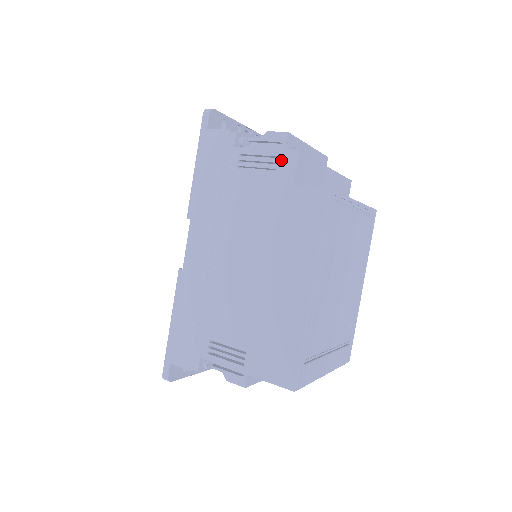
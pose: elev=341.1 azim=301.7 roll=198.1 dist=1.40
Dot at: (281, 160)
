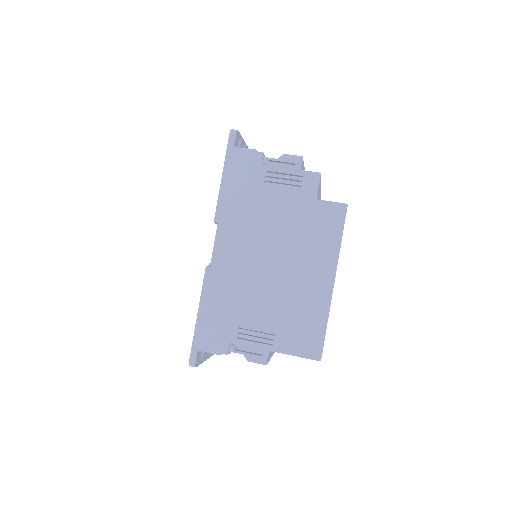
Dot at: (305, 179)
